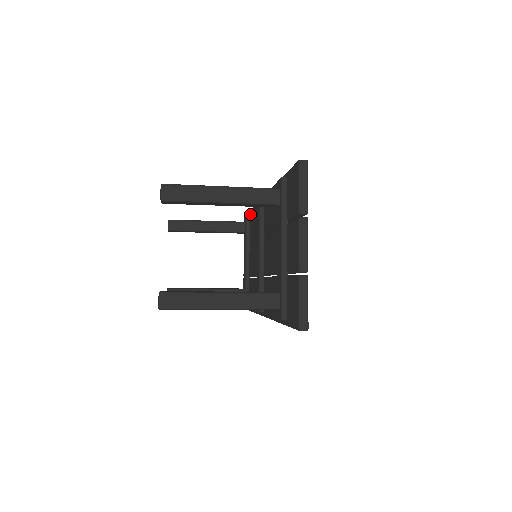
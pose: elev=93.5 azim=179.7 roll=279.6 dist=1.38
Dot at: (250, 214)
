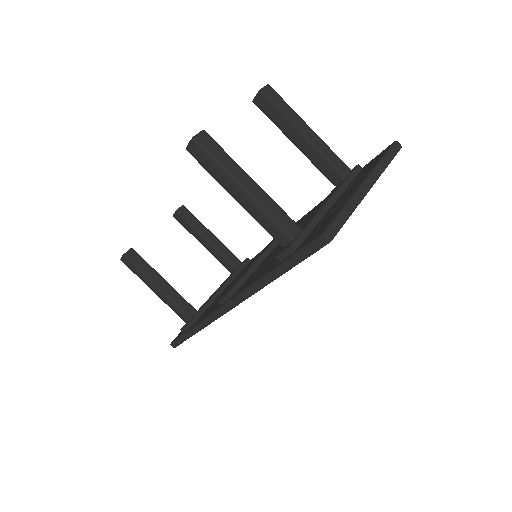
Dot at: (252, 258)
